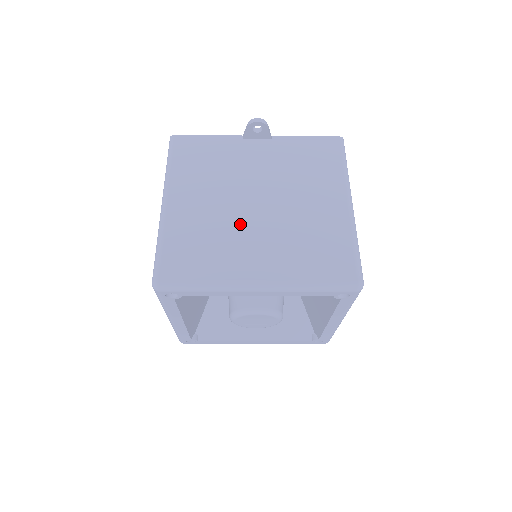
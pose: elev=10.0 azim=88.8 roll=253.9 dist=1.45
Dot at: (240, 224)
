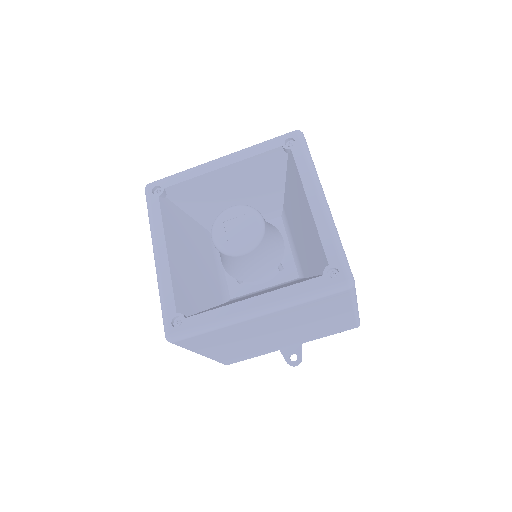
Dot at: occluded
